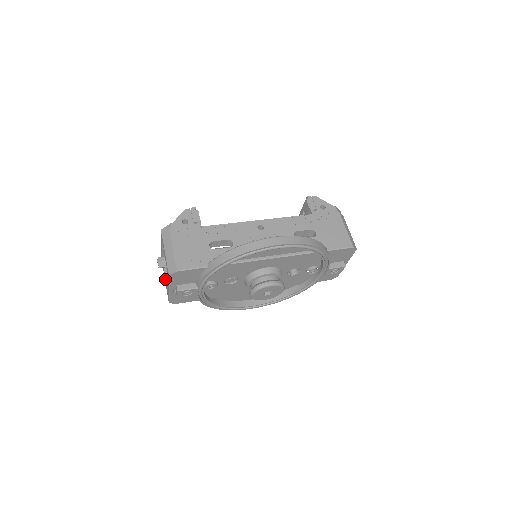
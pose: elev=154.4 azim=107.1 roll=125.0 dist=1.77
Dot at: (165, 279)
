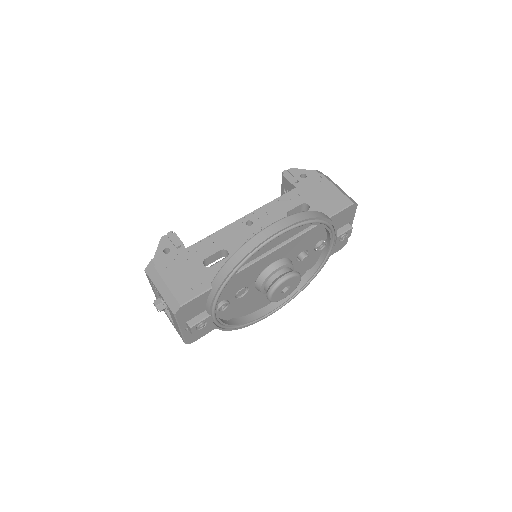
Dot at: (171, 321)
